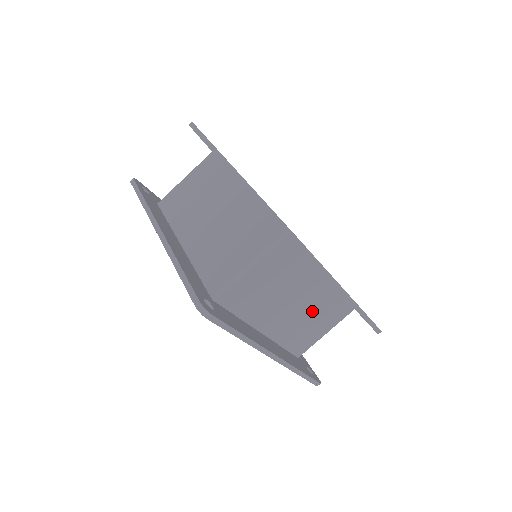
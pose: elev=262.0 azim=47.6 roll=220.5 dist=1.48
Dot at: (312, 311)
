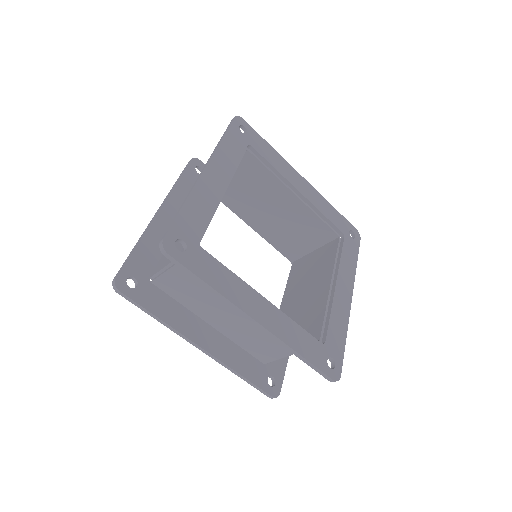
Dot at: occluded
